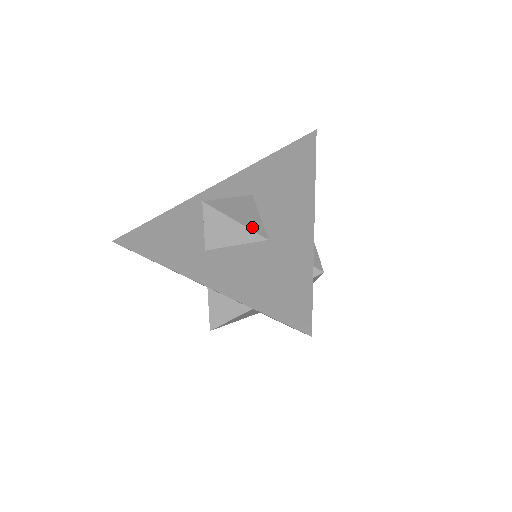
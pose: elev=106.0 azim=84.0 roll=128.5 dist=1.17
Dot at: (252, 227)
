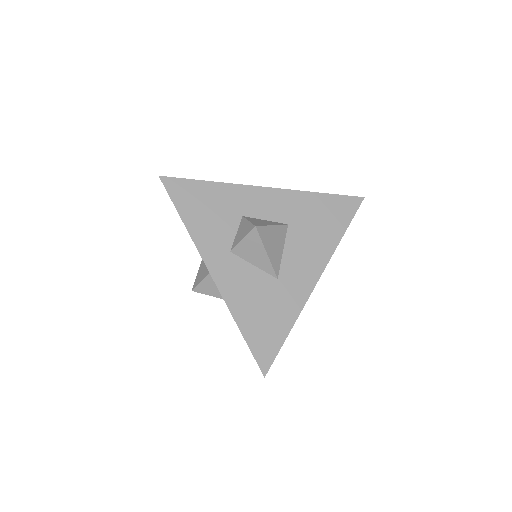
Dot at: (274, 263)
